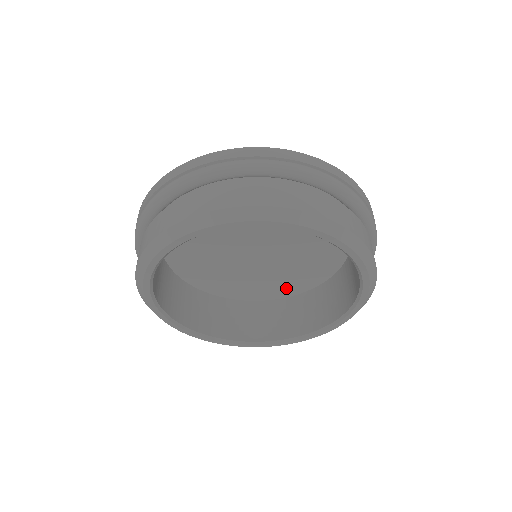
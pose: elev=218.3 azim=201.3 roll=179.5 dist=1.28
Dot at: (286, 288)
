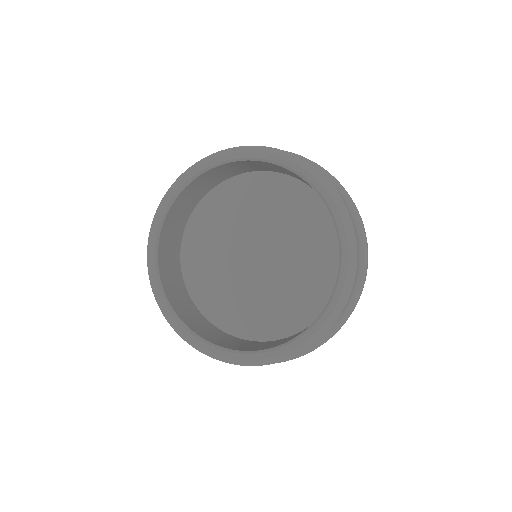
Dot at: (239, 322)
